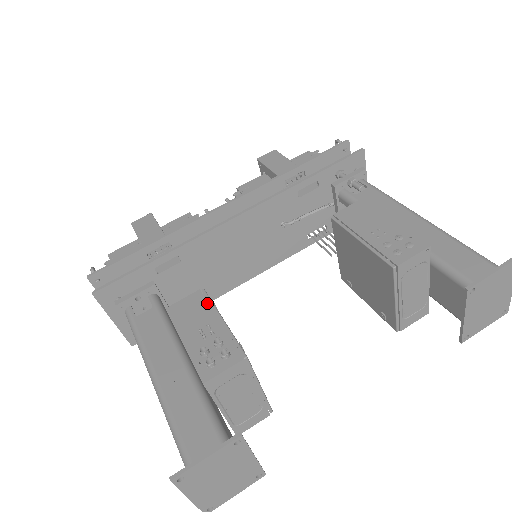
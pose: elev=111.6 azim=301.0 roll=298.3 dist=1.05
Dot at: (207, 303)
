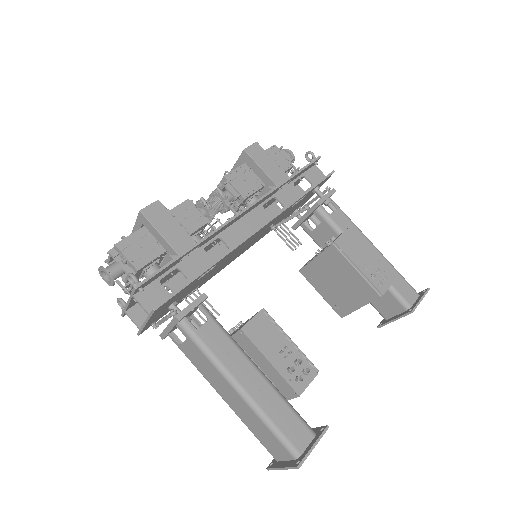
Dot at: (274, 324)
